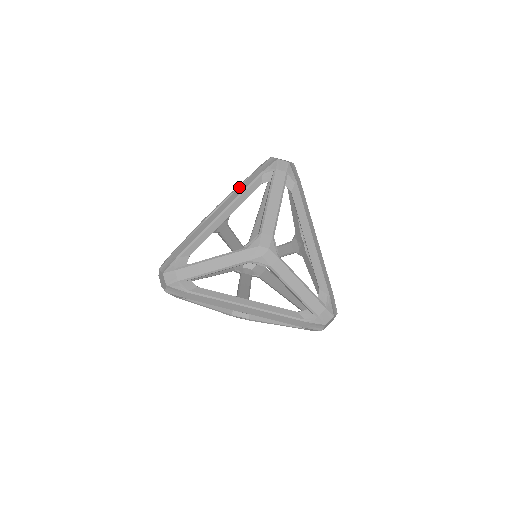
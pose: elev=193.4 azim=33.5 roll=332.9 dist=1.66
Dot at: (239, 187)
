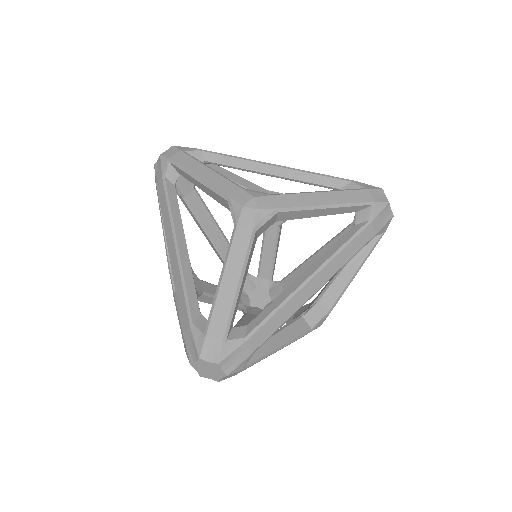
Dot at: occluded
